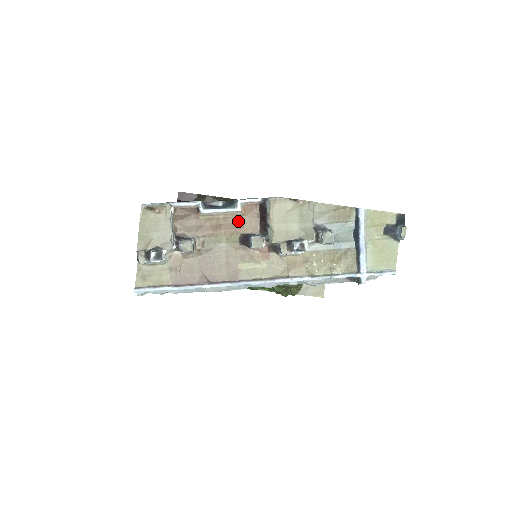
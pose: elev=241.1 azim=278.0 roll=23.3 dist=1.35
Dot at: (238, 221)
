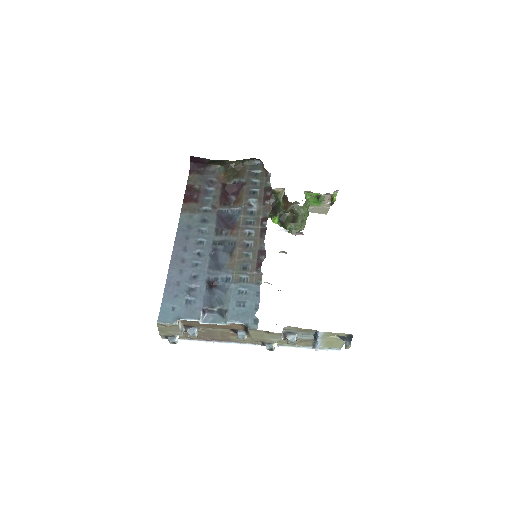
Dot at: (228, 326)
